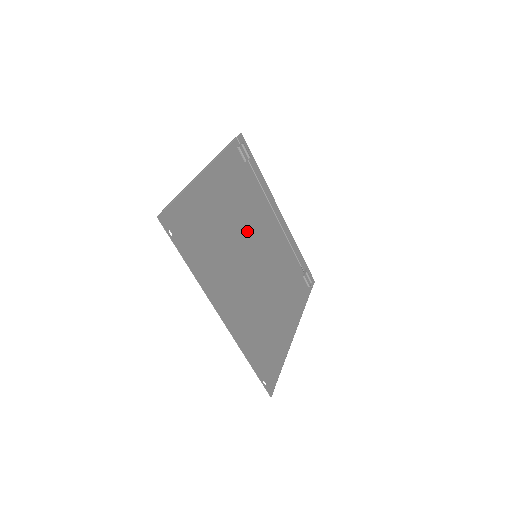
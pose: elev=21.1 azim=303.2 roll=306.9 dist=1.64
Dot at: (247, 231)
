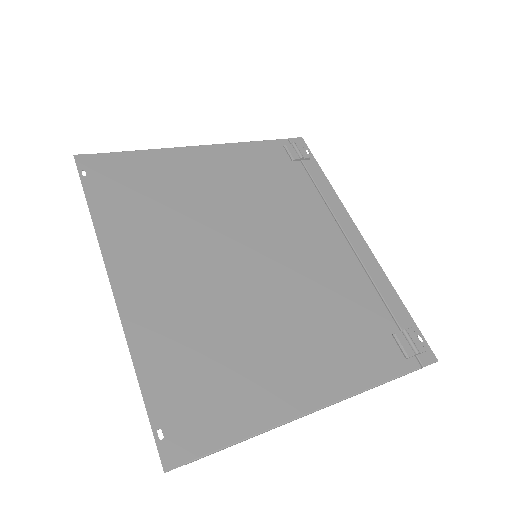
Dot at: (251, 223)
